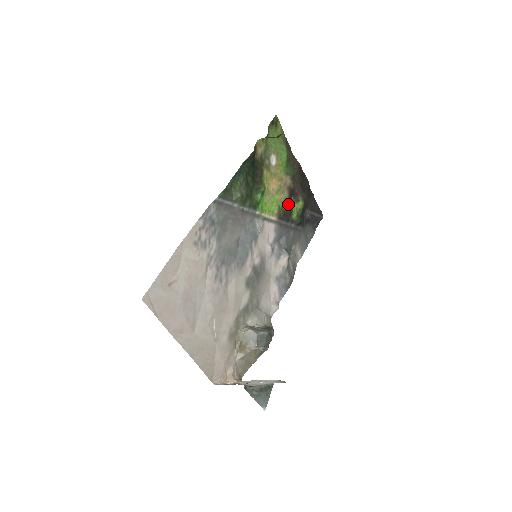
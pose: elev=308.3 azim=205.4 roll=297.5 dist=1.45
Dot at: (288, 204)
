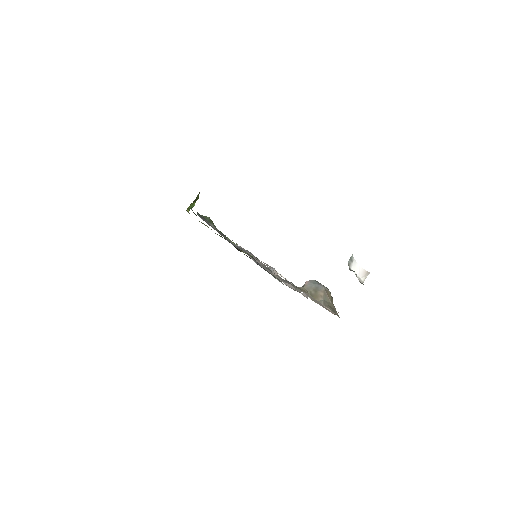
Dot at: occluded
